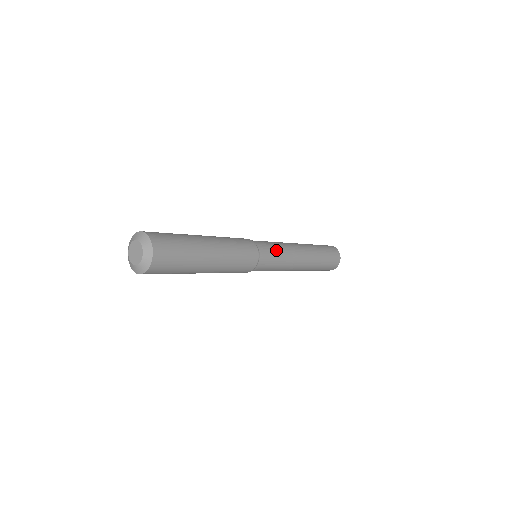
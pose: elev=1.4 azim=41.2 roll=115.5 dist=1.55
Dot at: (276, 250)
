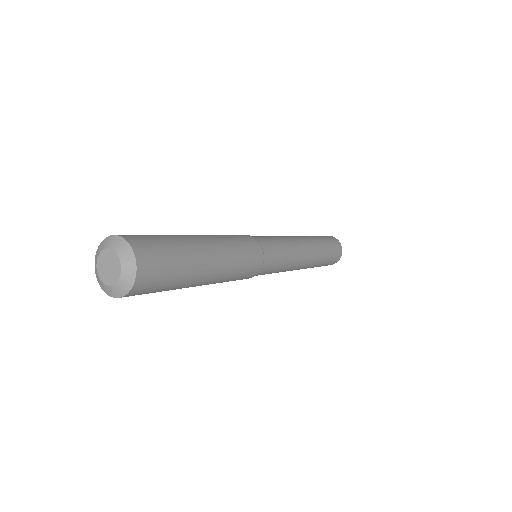
Dot at: (273, 238)
